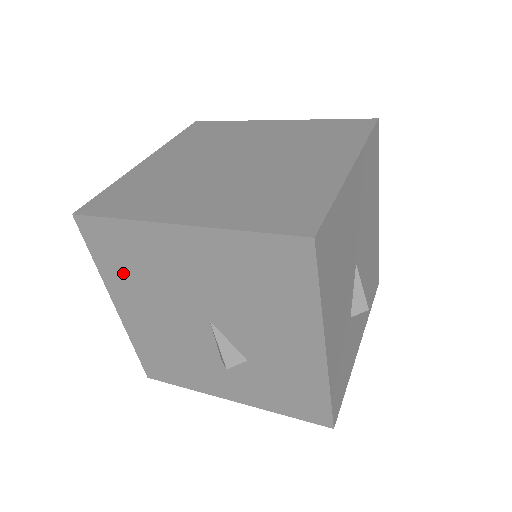
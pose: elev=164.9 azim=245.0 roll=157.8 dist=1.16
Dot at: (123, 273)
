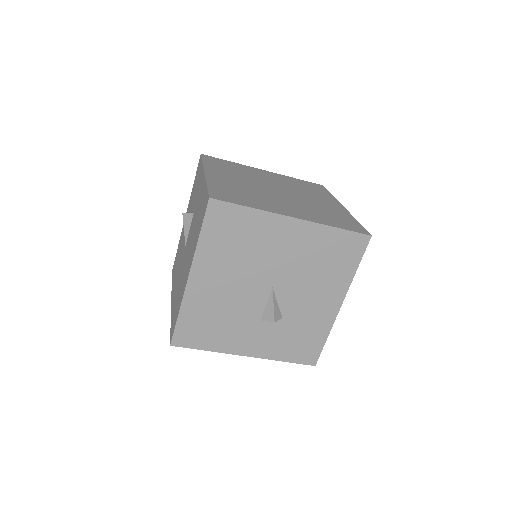
Dot at: (221, 248)
